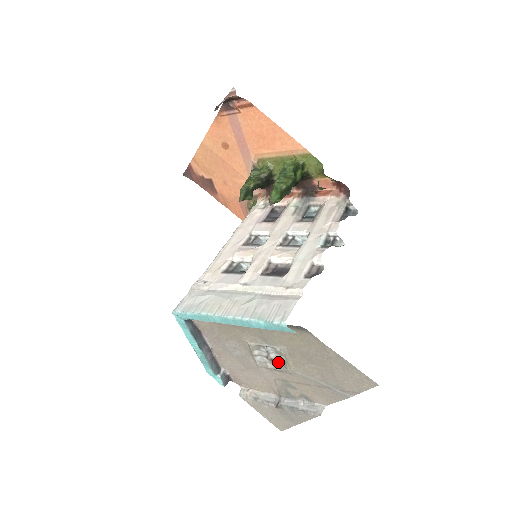
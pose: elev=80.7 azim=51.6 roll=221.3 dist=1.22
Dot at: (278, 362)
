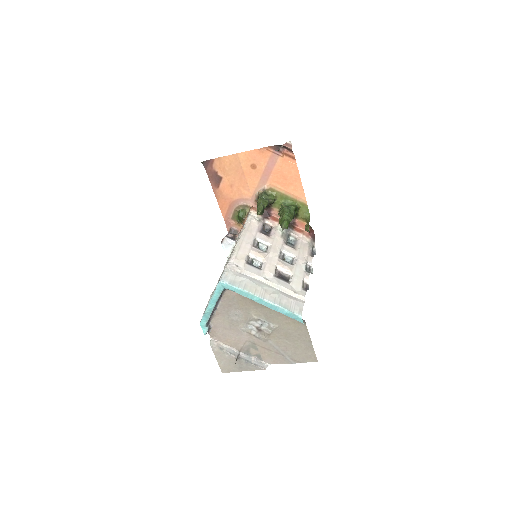
Dot at: (262, 332)
